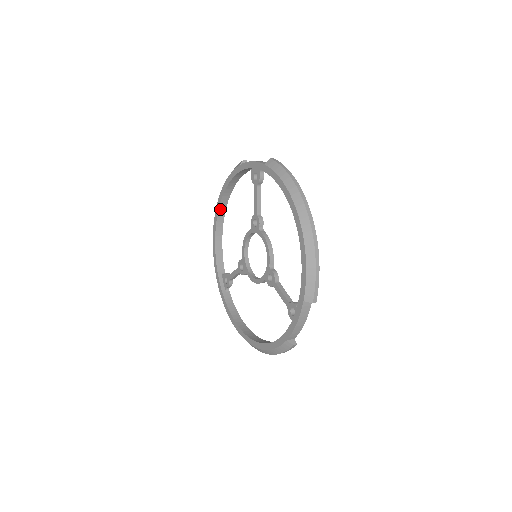
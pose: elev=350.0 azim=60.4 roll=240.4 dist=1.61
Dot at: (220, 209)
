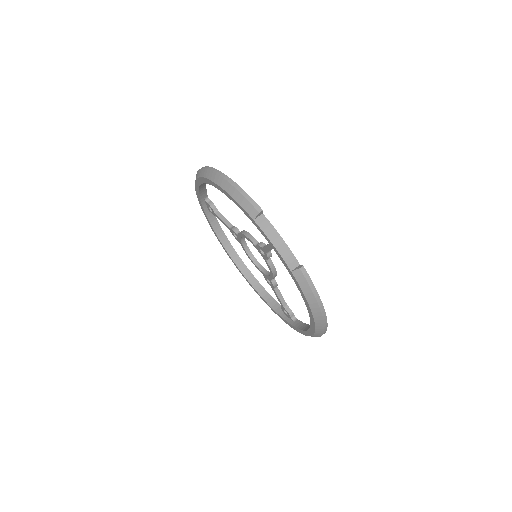
Dot at: occluded
